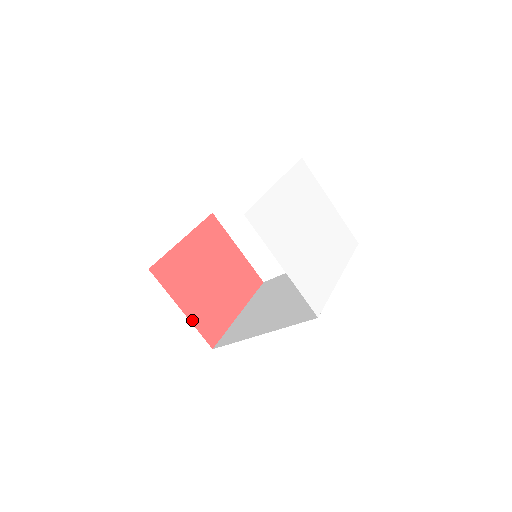
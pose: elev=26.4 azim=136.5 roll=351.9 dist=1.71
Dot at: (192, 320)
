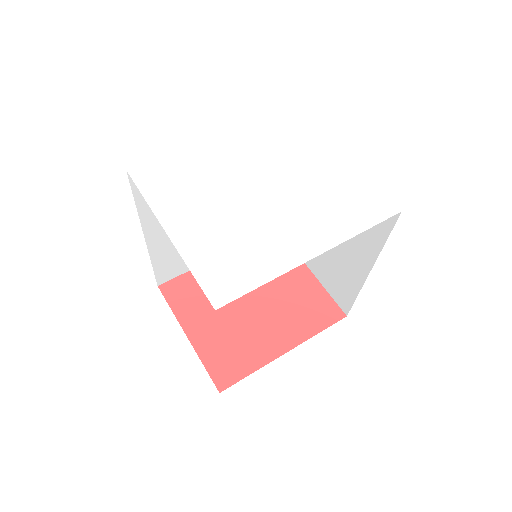
Dot at: (199, 350)
